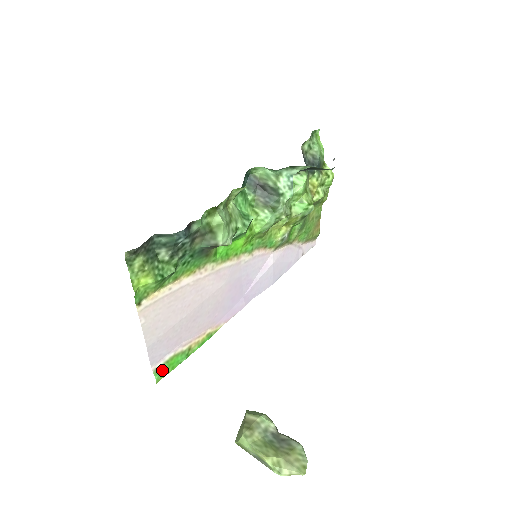
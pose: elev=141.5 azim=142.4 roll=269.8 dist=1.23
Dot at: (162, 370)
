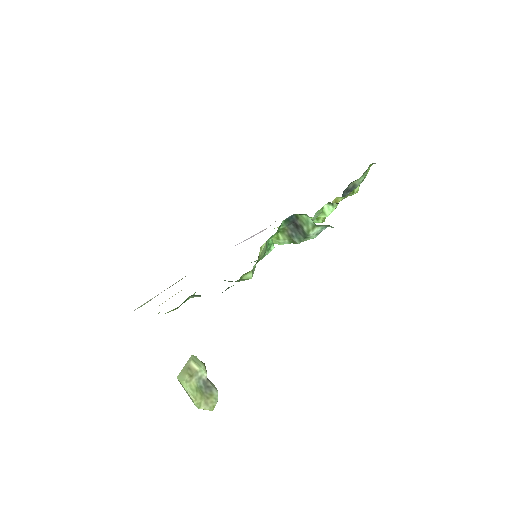
Dot at: occluded
